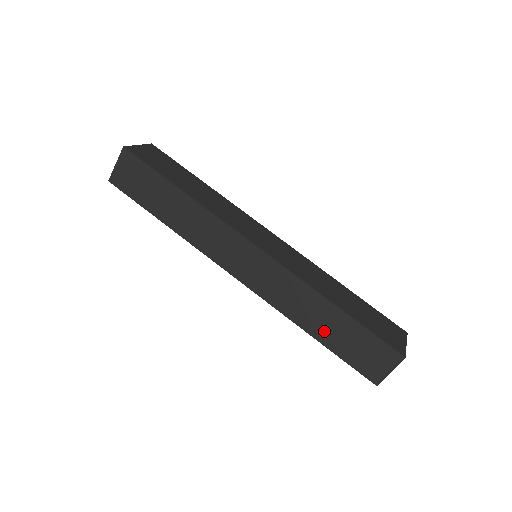
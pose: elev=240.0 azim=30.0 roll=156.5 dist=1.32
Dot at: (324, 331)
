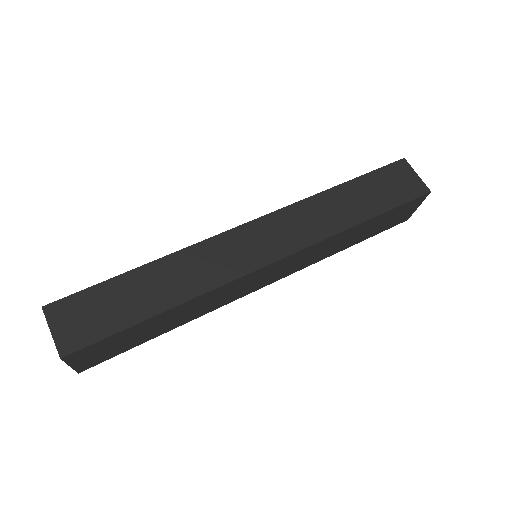
Dot at: (361, 208)
